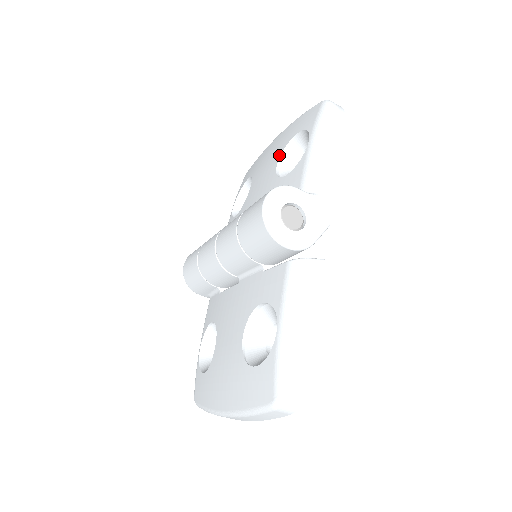
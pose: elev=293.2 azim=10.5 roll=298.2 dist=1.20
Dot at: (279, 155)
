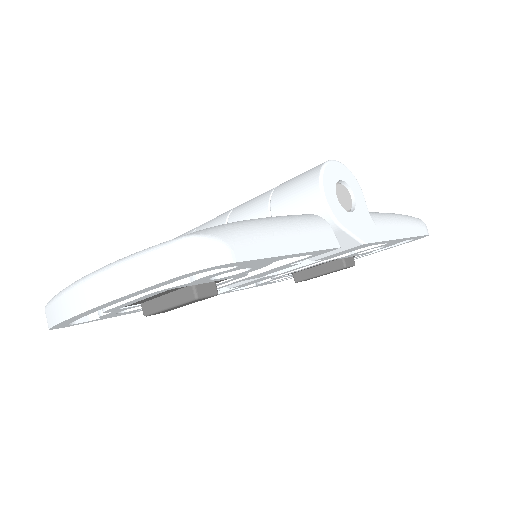
Dot at: occluded
